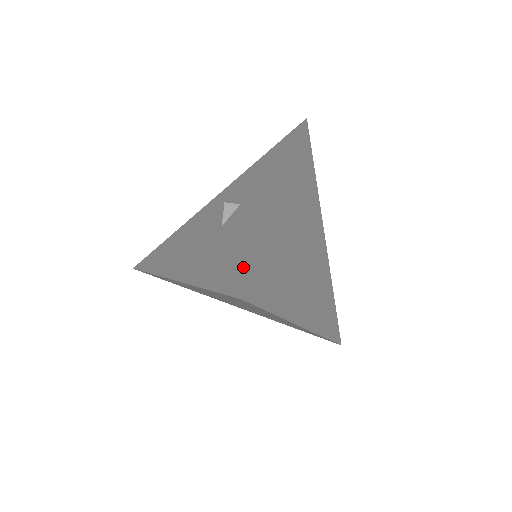
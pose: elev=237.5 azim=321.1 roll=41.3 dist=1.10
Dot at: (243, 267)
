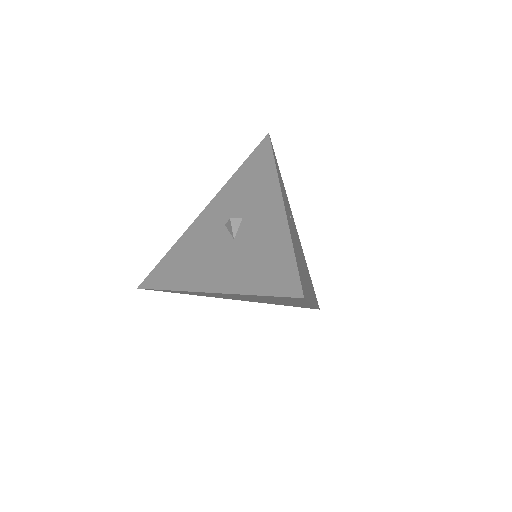
Dot at: (289, 273)
